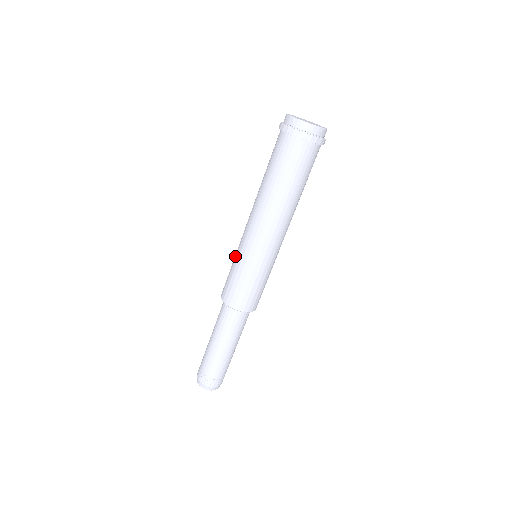
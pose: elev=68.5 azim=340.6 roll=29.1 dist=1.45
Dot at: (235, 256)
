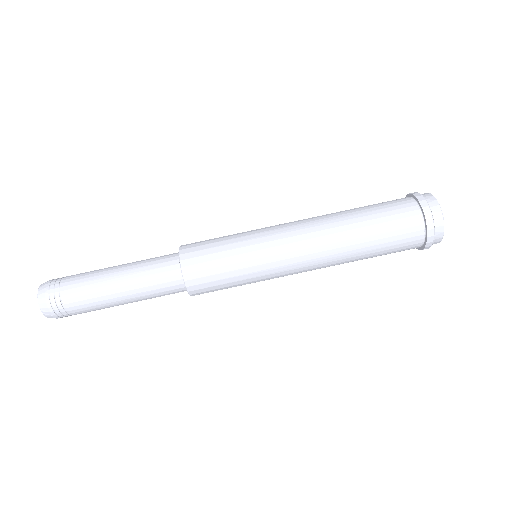
Dot at: (245, 242)
